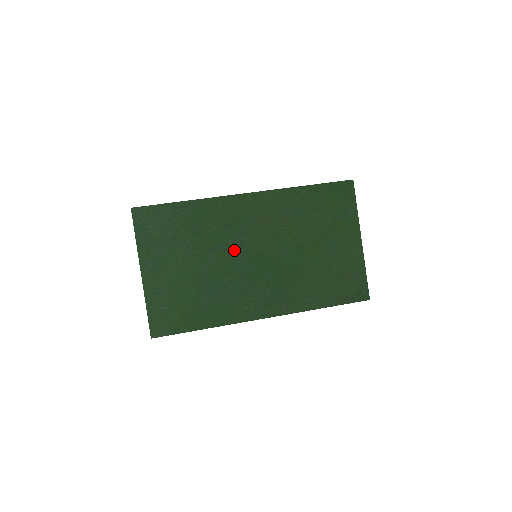
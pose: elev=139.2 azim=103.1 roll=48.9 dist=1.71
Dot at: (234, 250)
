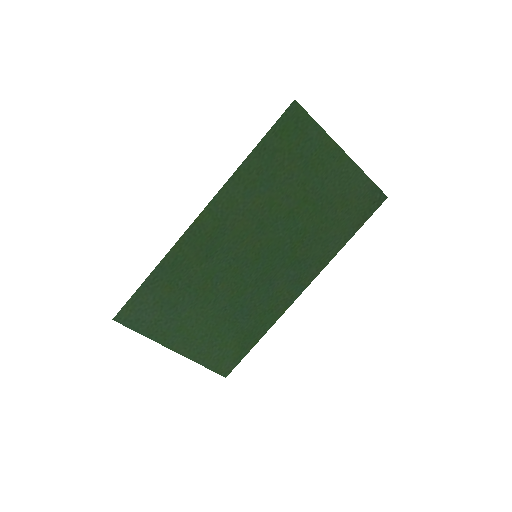
Dot at: (232, 269)
